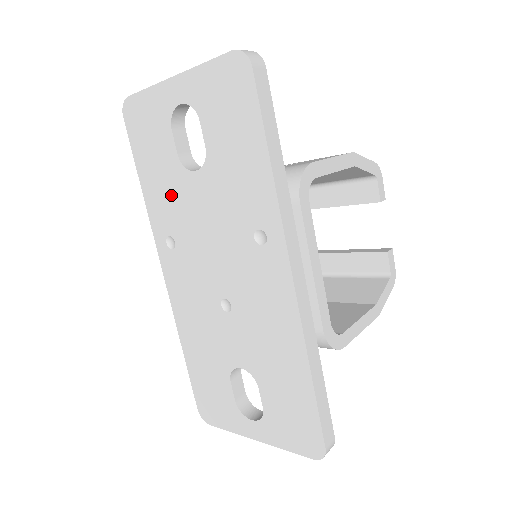
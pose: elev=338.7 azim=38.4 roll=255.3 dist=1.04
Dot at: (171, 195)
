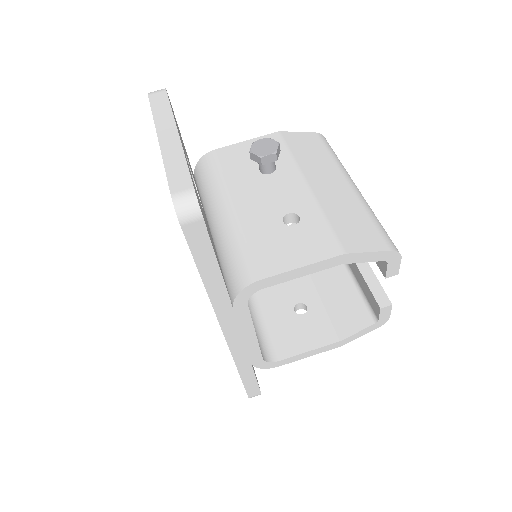
Dot at: occluded
